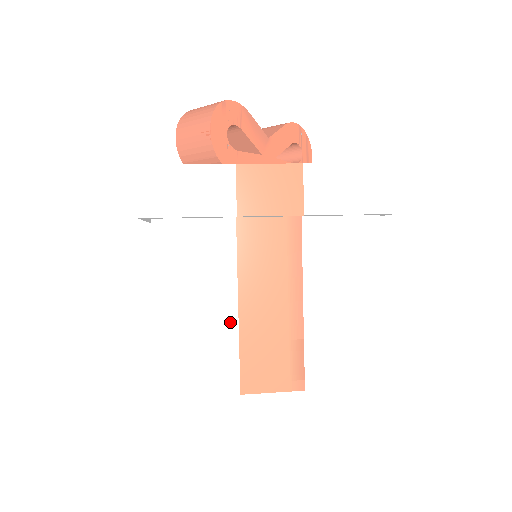
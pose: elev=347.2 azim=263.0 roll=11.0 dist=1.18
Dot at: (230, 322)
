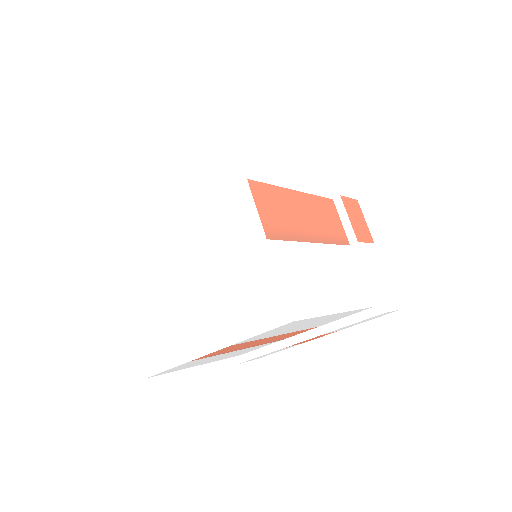
Dot at: occluded
